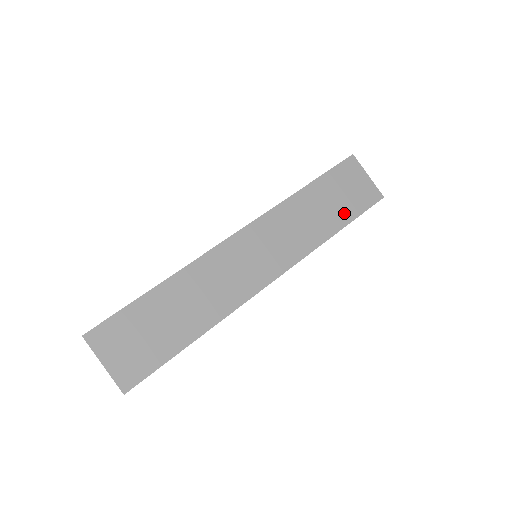
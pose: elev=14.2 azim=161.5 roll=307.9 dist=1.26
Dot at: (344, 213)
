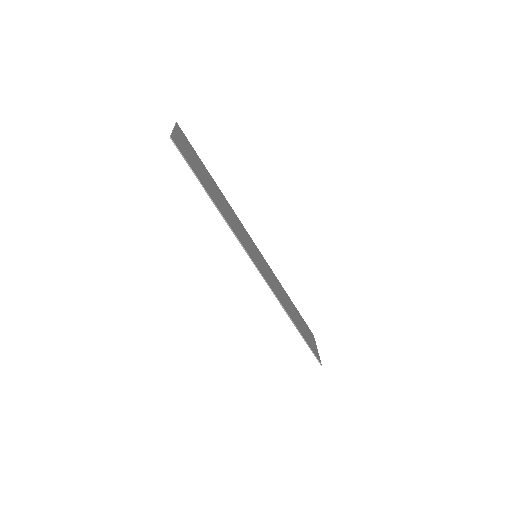
Dot at: (301, 330)
